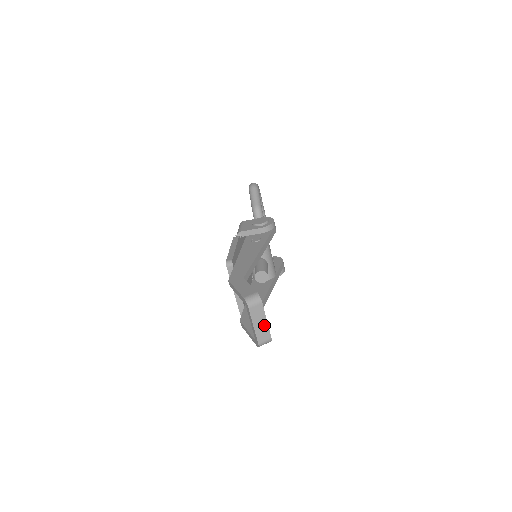
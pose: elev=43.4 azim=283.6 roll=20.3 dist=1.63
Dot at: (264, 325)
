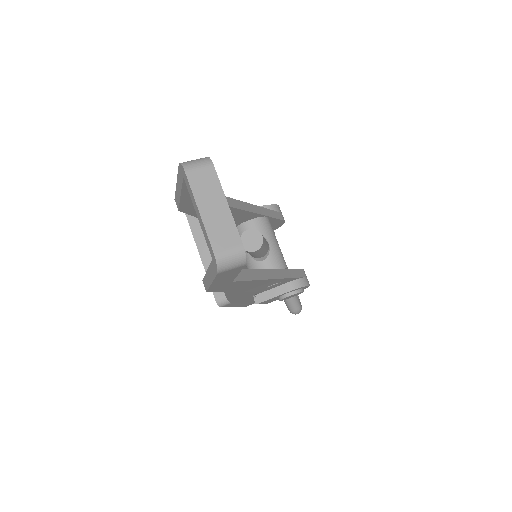
Dot at: (223, 213)
